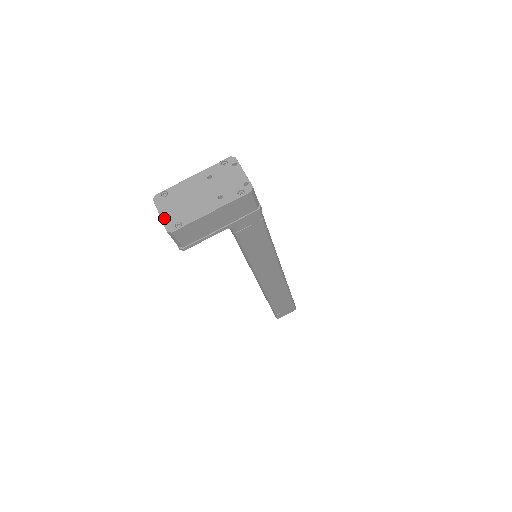
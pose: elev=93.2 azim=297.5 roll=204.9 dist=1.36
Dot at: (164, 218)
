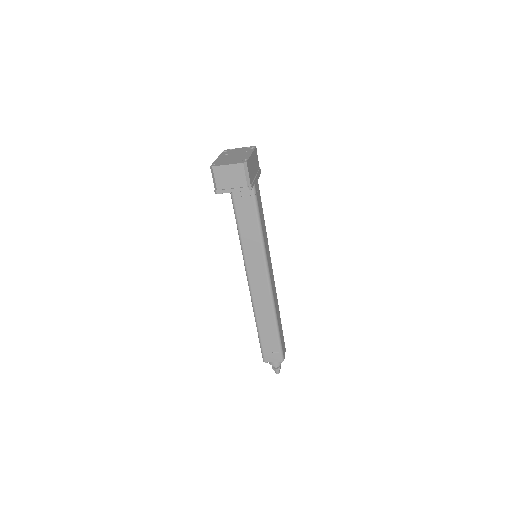
Dot at: (232, 163)
